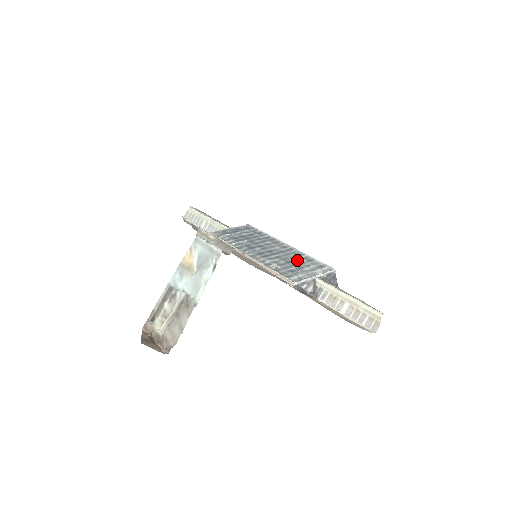
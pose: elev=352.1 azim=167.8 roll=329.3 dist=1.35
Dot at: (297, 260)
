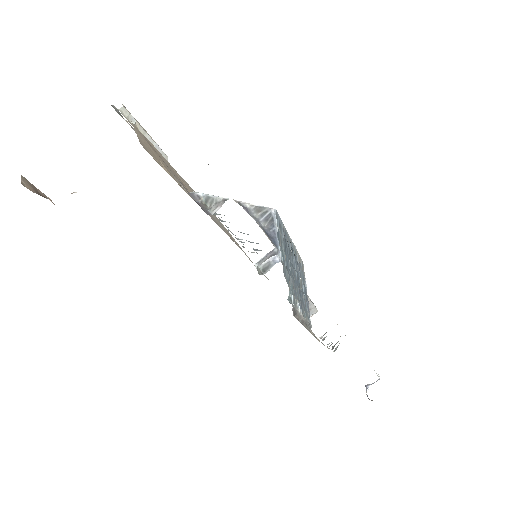
Dot at: occluded
